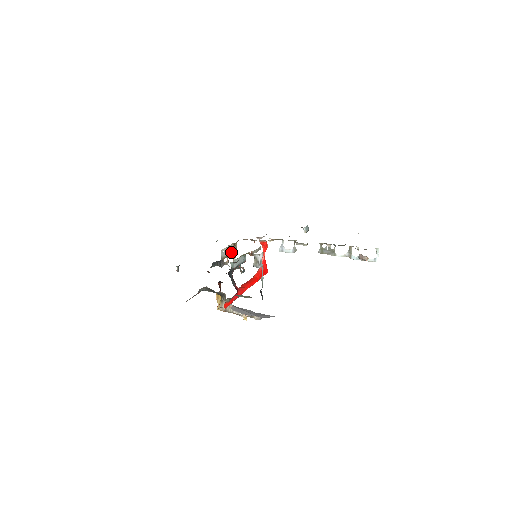
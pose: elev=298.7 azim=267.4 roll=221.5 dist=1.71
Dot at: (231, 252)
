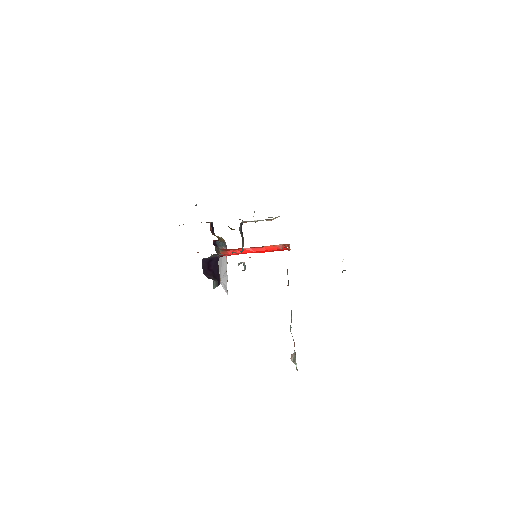
Dot at: occluded
